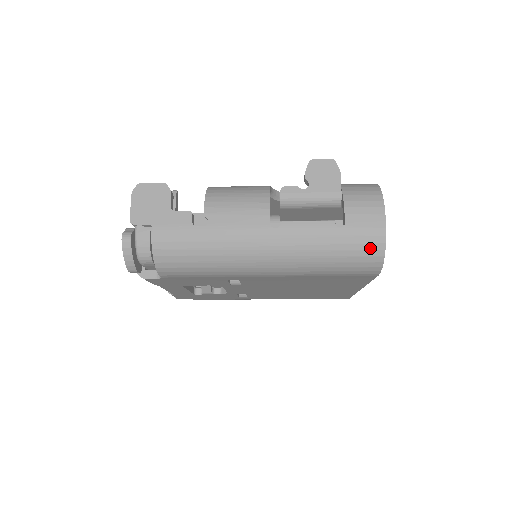
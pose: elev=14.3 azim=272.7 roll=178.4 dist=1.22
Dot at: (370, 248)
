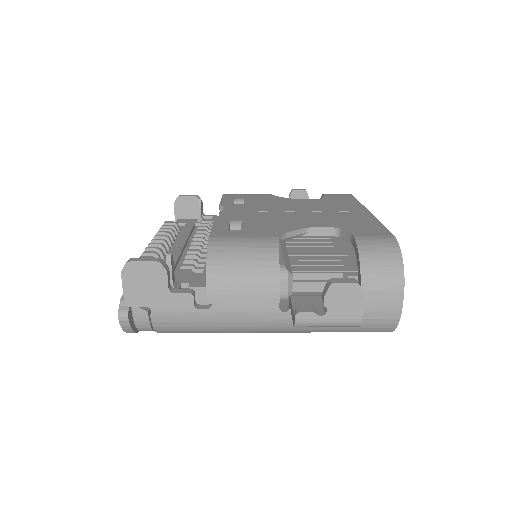
Dot at: (381, 327)
